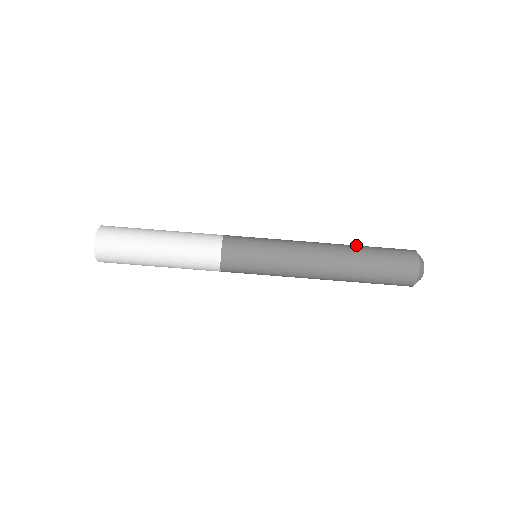
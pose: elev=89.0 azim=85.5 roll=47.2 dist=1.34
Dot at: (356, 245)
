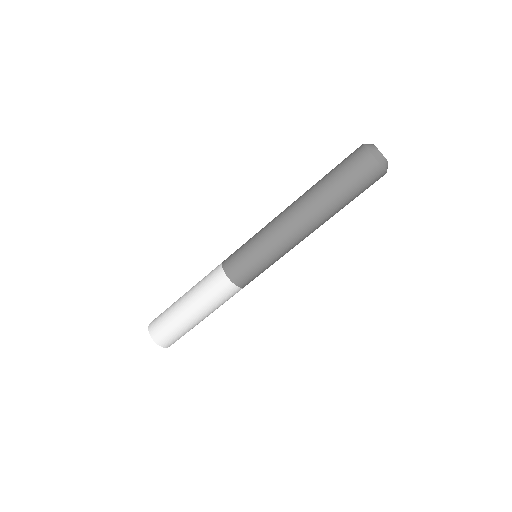
Dot at: (316, 185)
